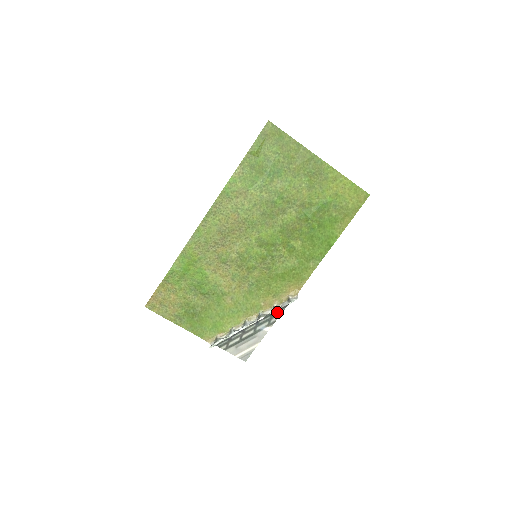
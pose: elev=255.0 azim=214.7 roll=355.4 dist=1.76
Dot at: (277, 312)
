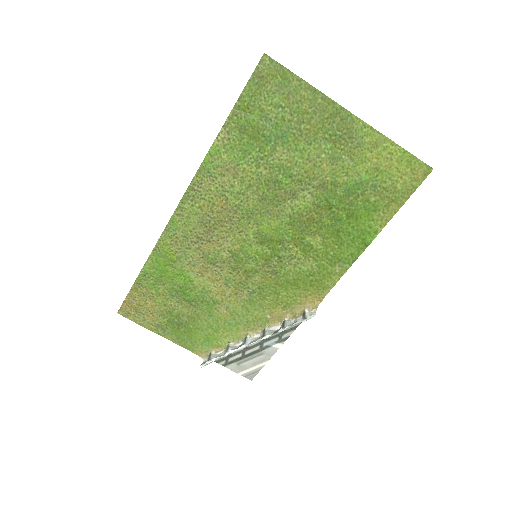
Dot at: occluded
